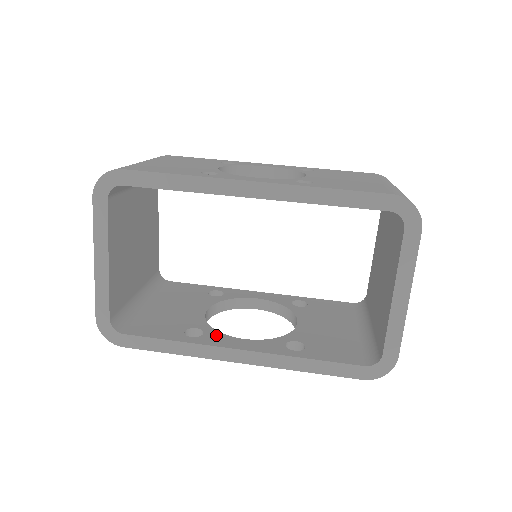
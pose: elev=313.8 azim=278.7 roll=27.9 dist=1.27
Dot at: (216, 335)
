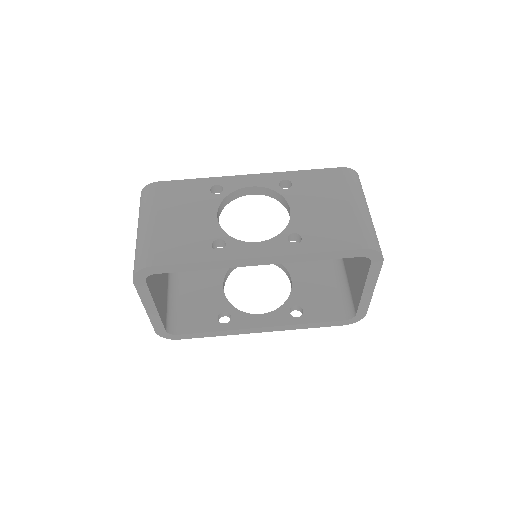
Dot at: (240, 316)
